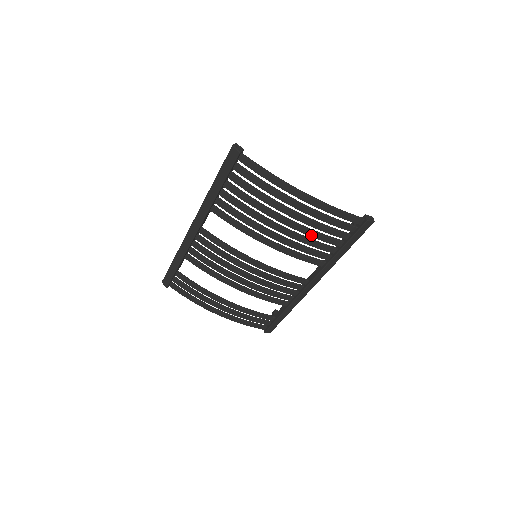
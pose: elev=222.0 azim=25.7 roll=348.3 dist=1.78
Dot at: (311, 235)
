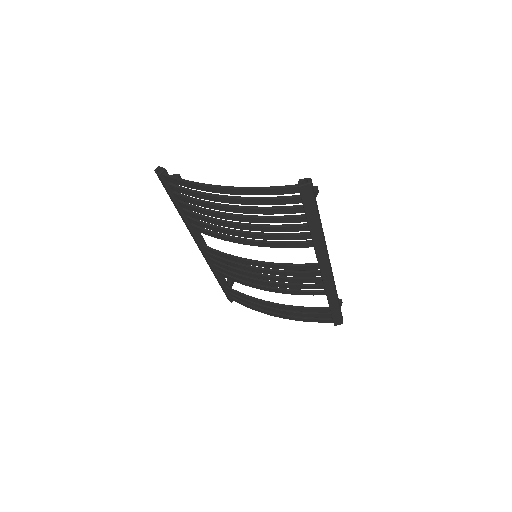
Dot at: (268, 222)
